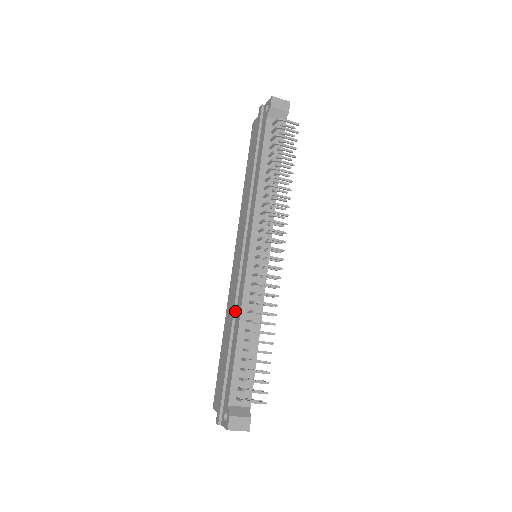
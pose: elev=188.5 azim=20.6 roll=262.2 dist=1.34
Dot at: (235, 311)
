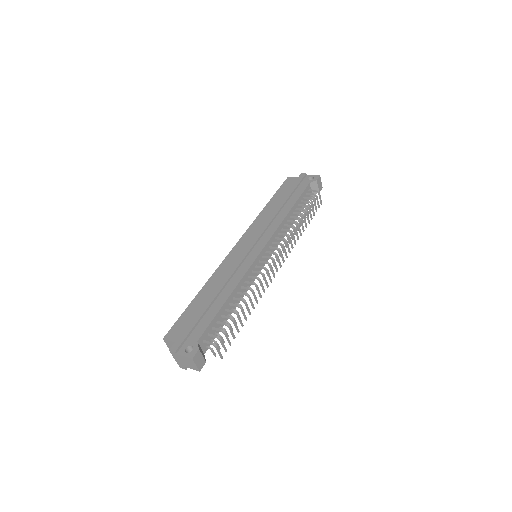
Dot at: (229, 280)
